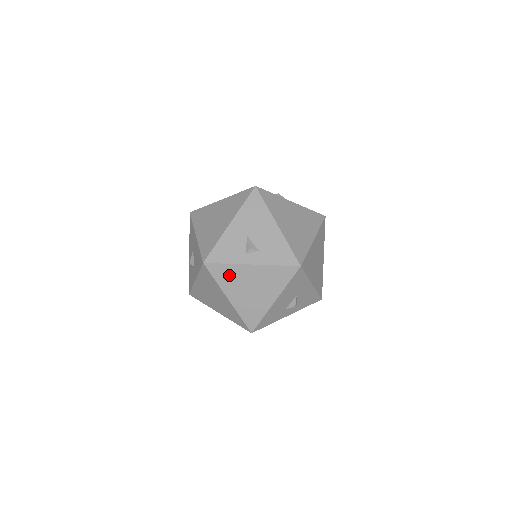
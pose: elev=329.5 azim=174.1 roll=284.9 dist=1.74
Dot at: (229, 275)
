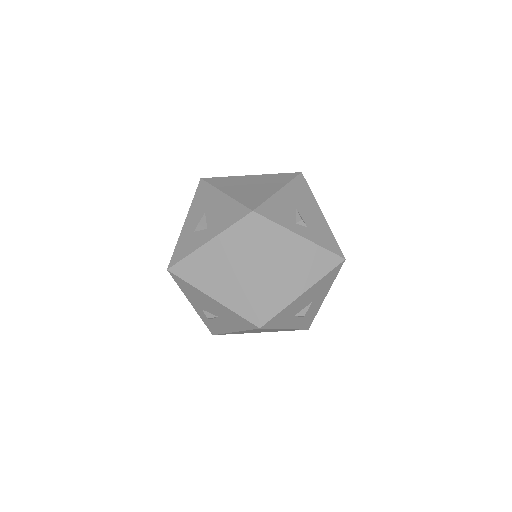
Dot at: (272, 239)
